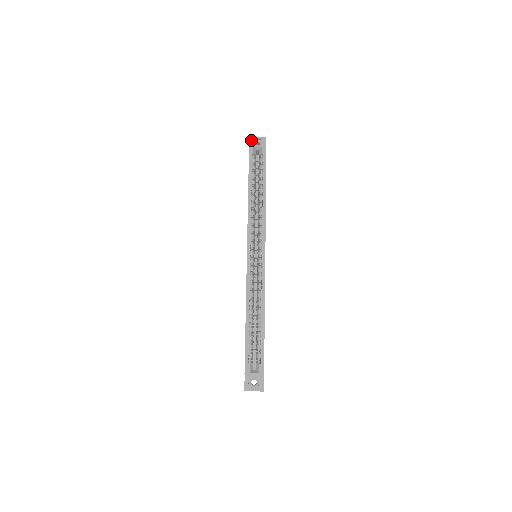
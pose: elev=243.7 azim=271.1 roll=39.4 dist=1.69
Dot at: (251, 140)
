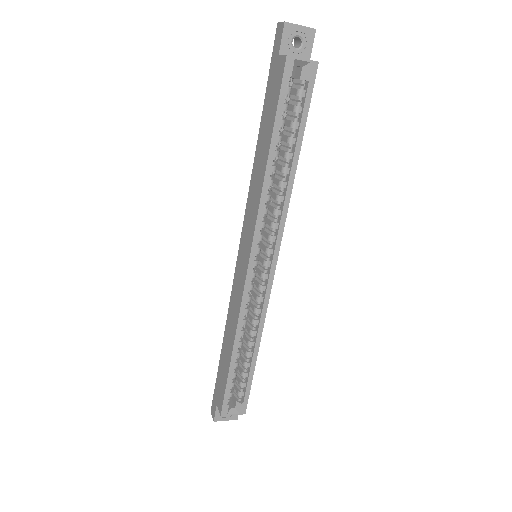
Dot at: (286, 31)
